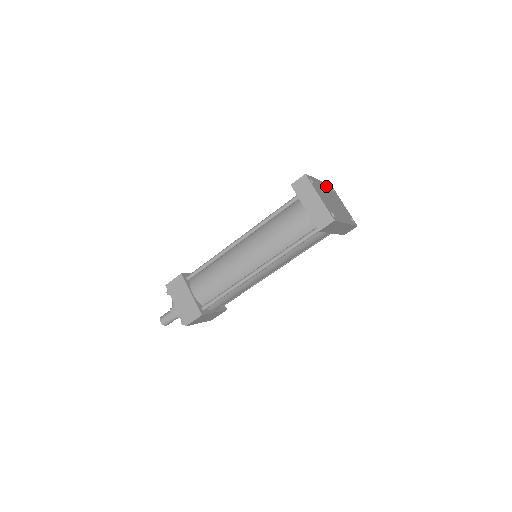
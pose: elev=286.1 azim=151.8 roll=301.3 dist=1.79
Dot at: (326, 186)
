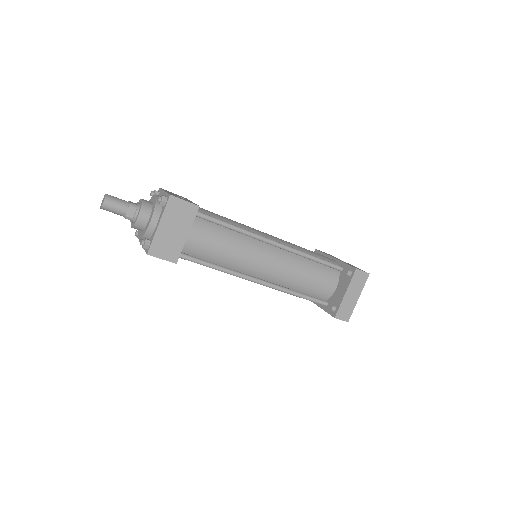
Dot at: occluded
